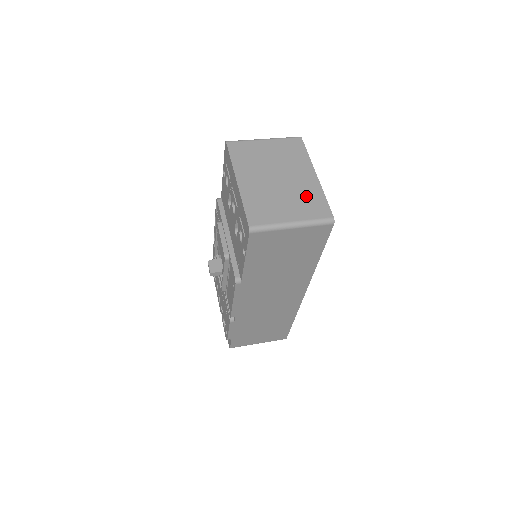
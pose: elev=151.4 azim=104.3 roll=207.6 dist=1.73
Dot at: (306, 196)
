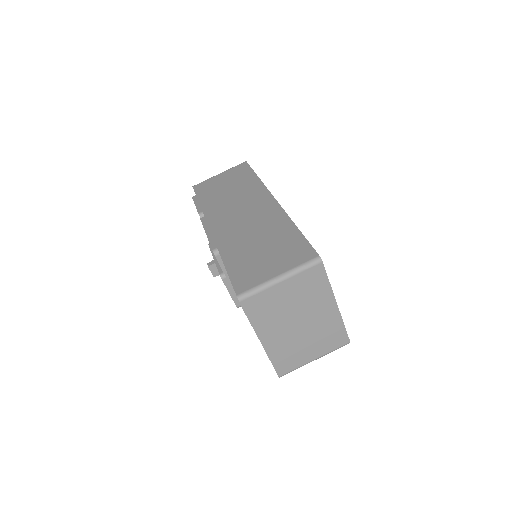
Dot at: (327, 332)
